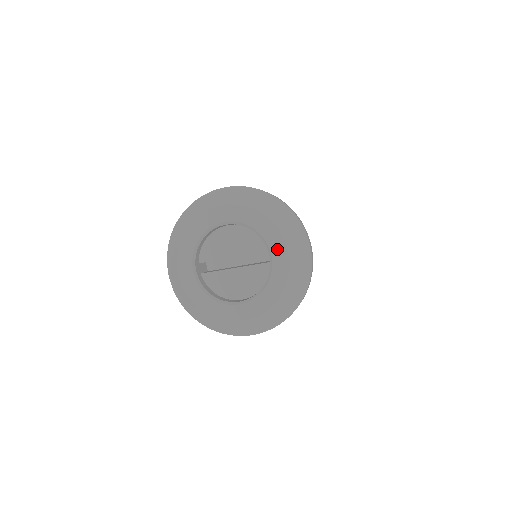
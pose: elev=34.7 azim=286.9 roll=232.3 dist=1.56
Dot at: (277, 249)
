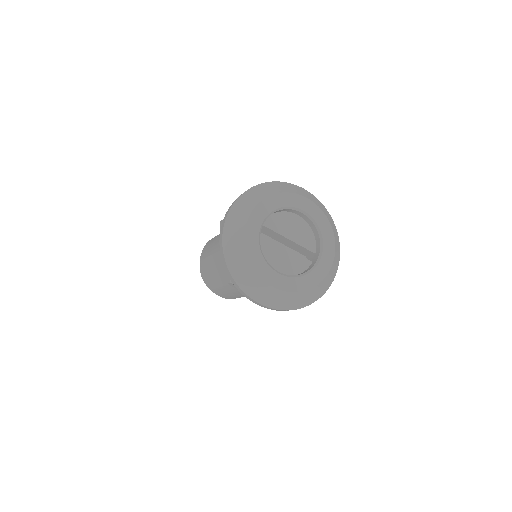
Dot at: (327, 255)
